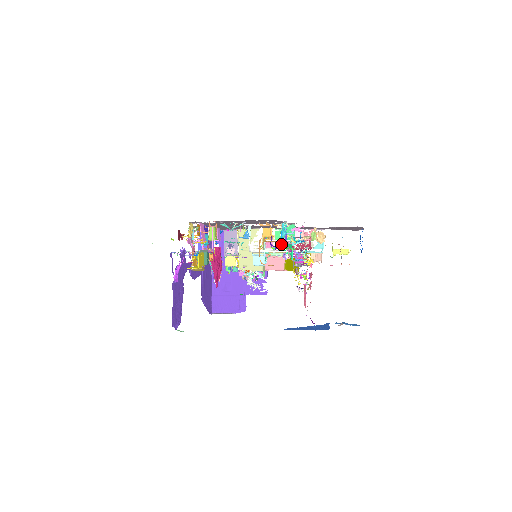
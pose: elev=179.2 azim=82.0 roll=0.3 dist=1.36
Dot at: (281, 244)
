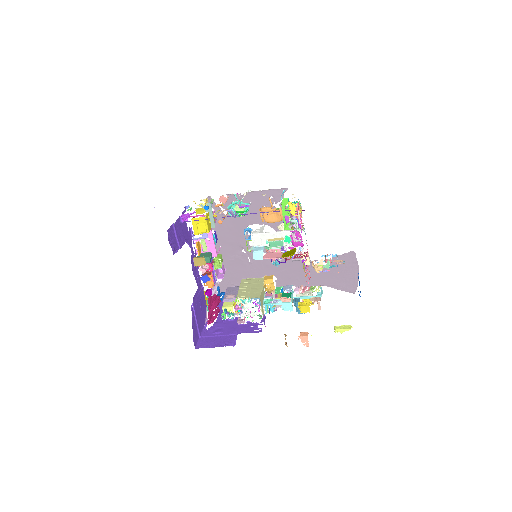
Dot at: occluded
